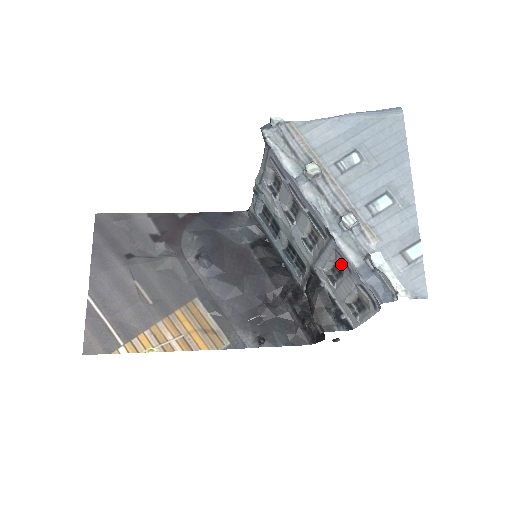
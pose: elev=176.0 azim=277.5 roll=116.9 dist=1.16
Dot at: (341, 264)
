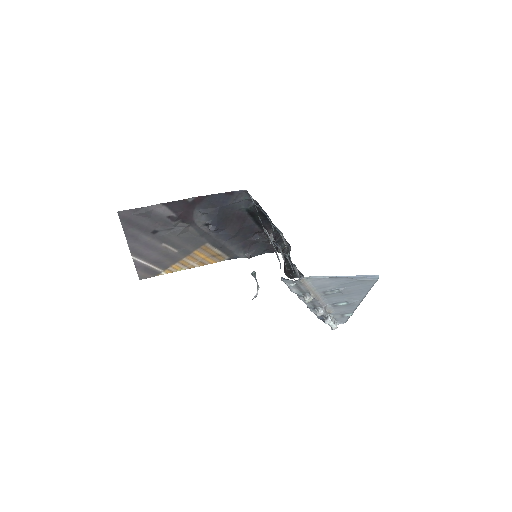
Dot at: occluded
